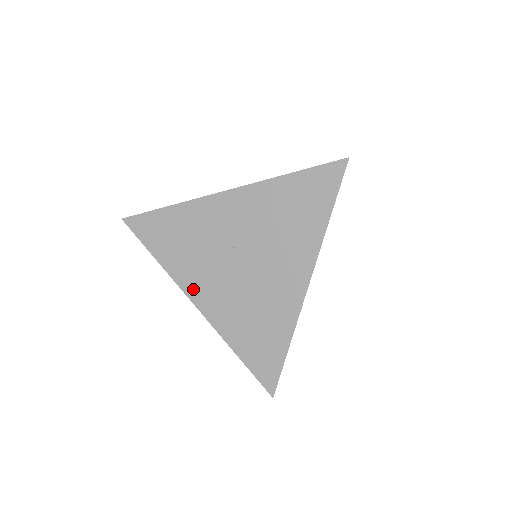
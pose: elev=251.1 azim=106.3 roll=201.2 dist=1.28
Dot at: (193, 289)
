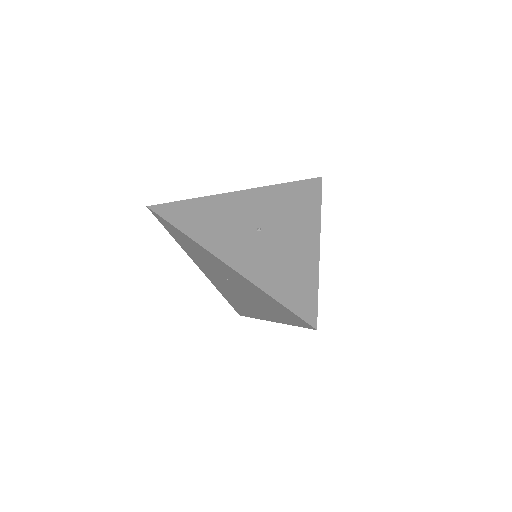
Dot at: (199, 265)
